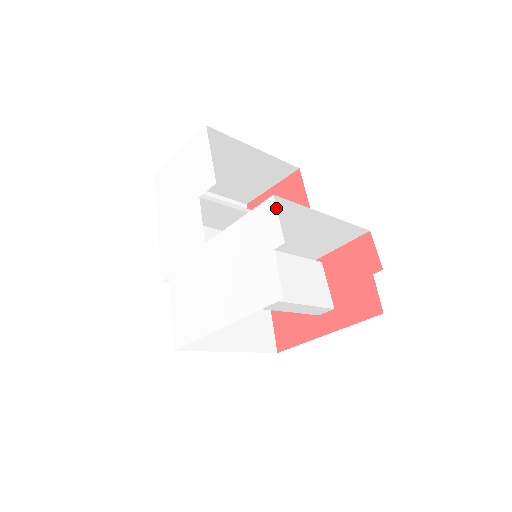
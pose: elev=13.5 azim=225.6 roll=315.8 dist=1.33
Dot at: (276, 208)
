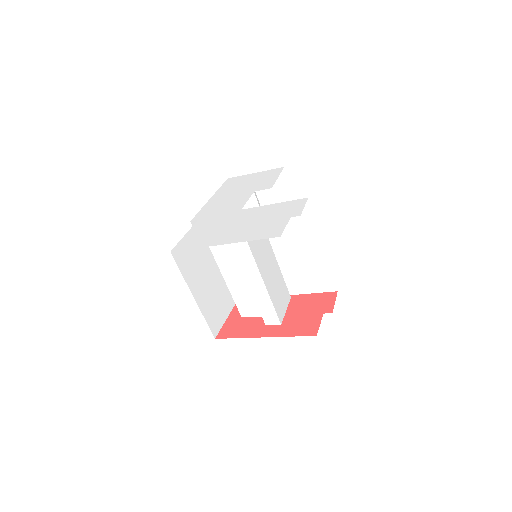
Dot at: occluded
